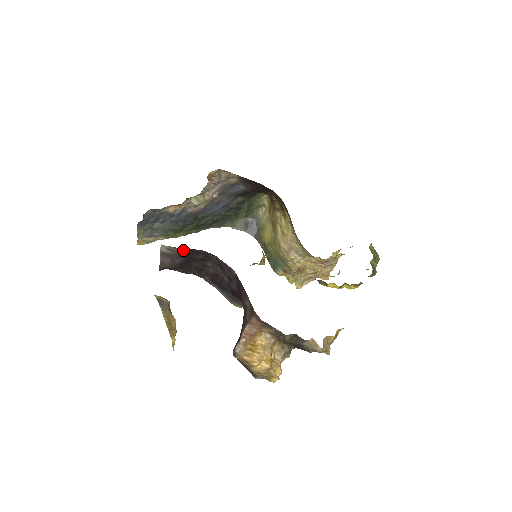
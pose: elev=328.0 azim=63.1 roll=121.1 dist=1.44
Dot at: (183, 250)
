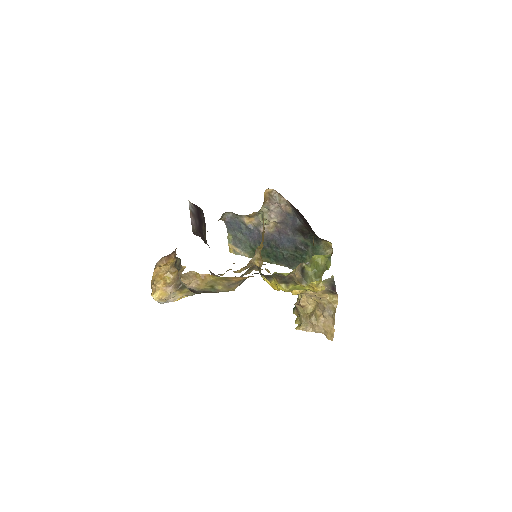
Dot at: (196, 208)
